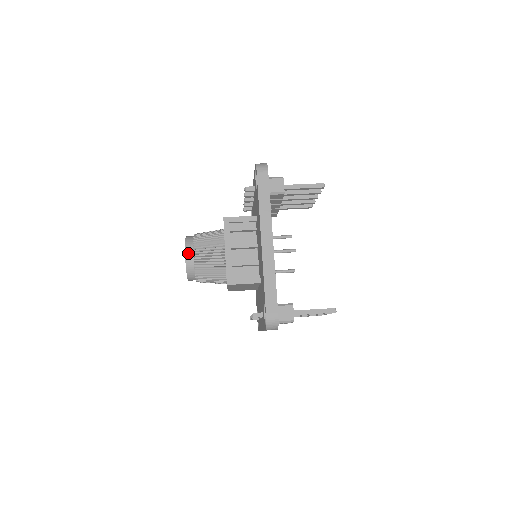
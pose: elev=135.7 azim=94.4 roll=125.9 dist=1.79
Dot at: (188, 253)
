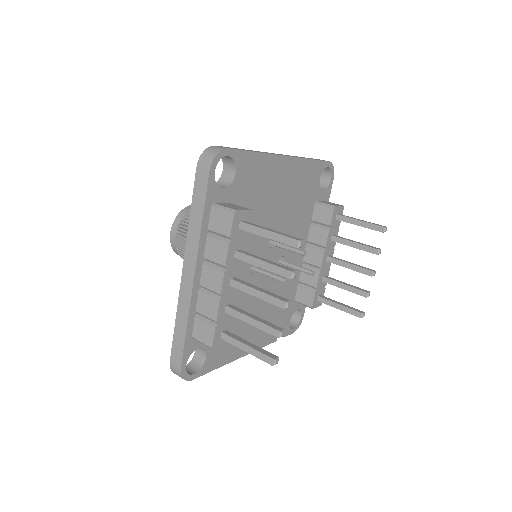
Dot at: occluded
